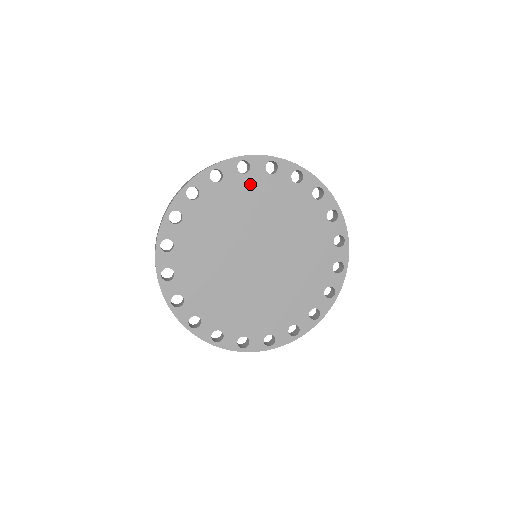
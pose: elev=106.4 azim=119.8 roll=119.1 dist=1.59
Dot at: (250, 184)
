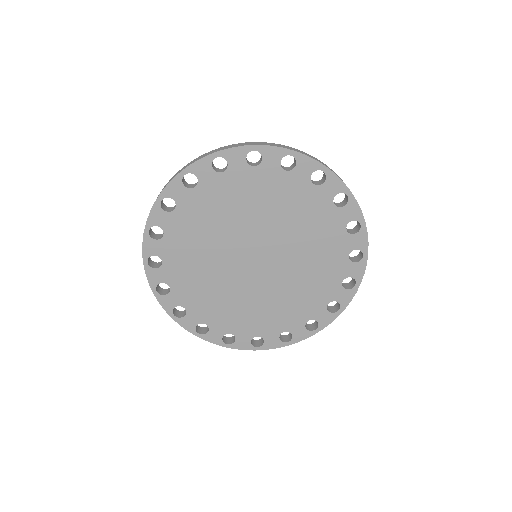
Dot at: (232, 182)
